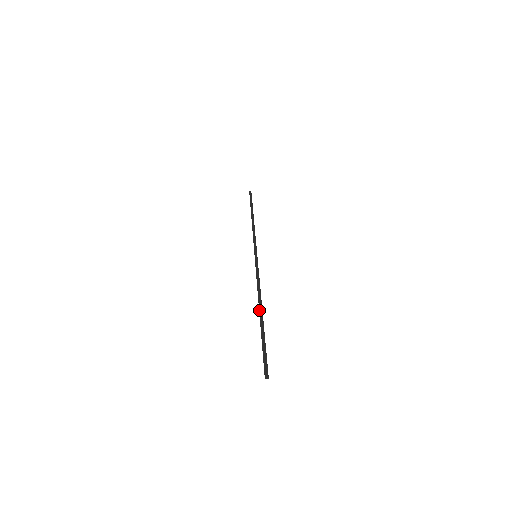
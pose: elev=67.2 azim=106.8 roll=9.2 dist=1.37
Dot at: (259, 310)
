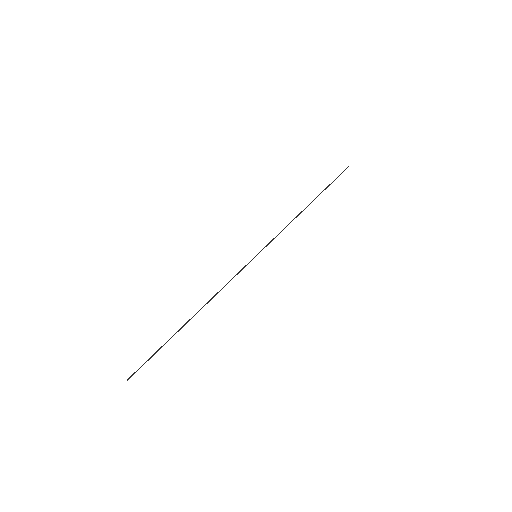
Dot at: occluded
